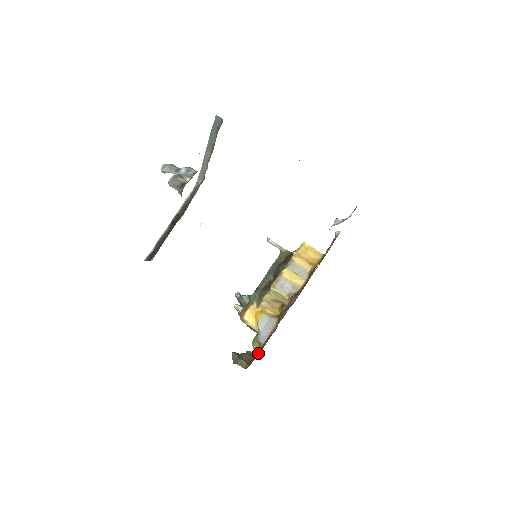
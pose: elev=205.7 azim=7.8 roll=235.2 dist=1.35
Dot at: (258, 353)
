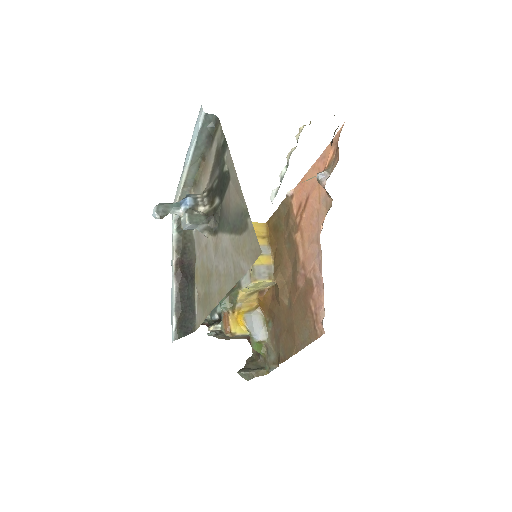
Dot at: (309, 343)
